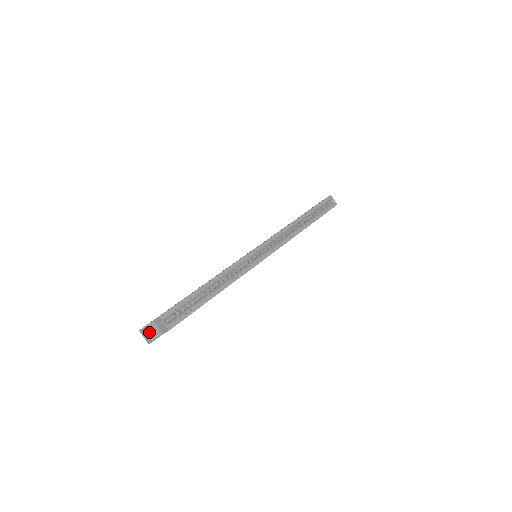
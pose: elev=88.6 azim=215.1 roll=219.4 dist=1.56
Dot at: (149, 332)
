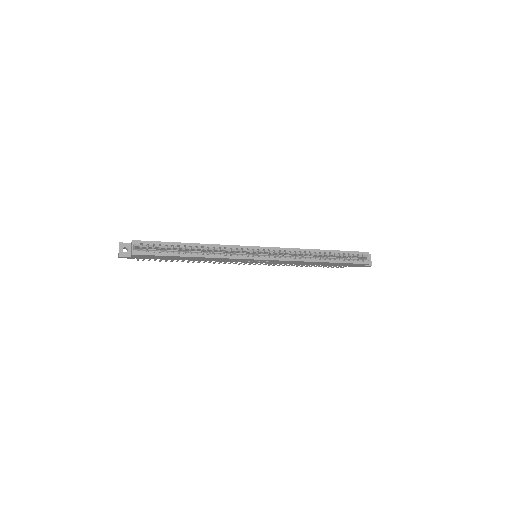
Dot at: (122, 248)
